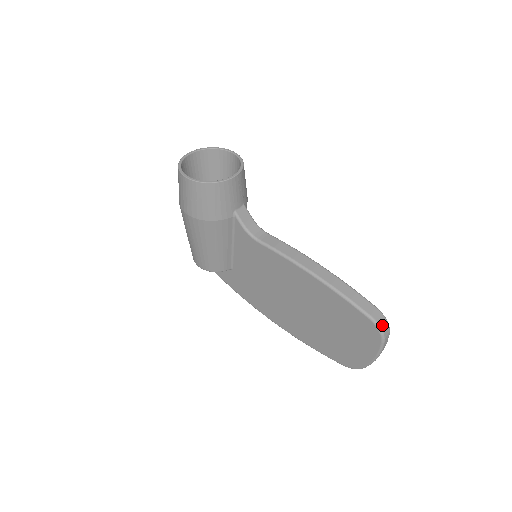
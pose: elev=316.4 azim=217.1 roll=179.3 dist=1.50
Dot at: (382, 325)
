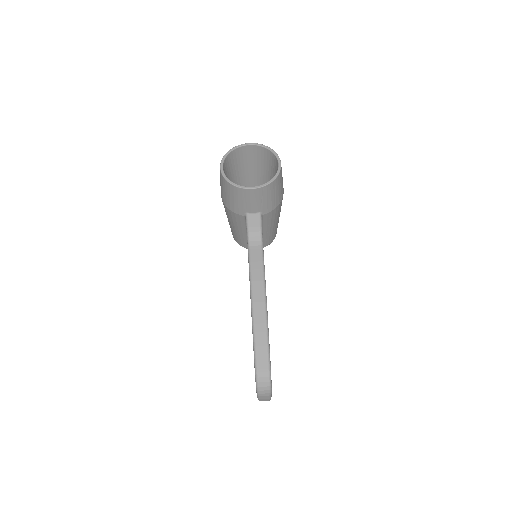
Dot at: (261, 384)
